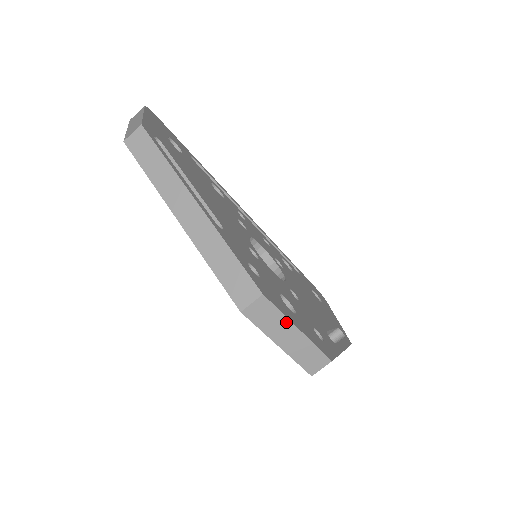
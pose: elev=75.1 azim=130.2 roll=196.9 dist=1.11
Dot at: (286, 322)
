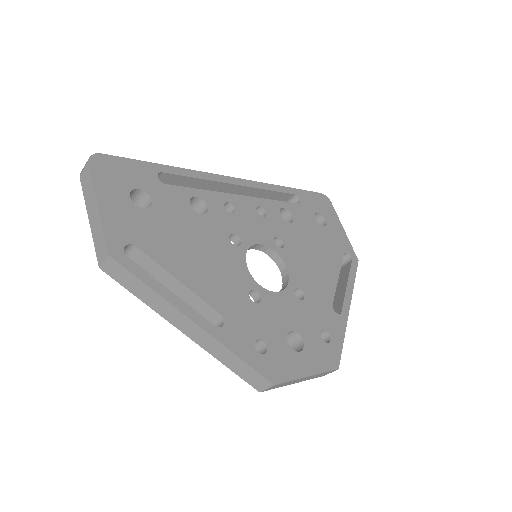
Dot at: (297, 380)
